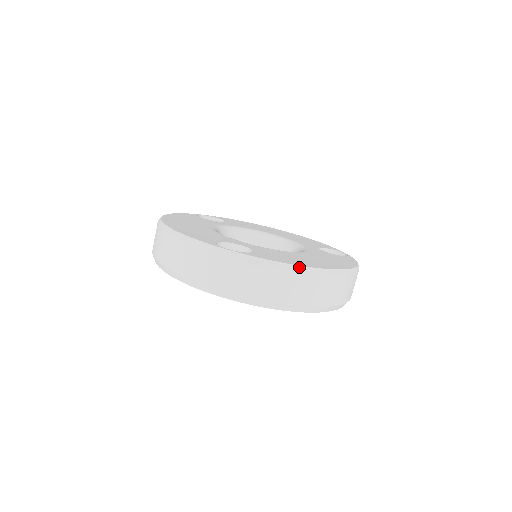
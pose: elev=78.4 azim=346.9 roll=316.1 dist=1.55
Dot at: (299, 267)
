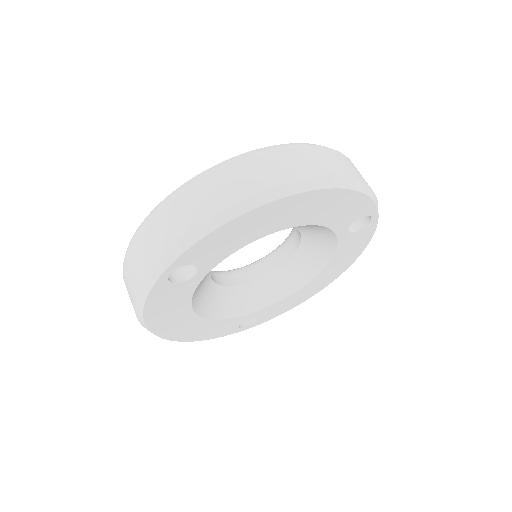
Dot at: (208, 170)
